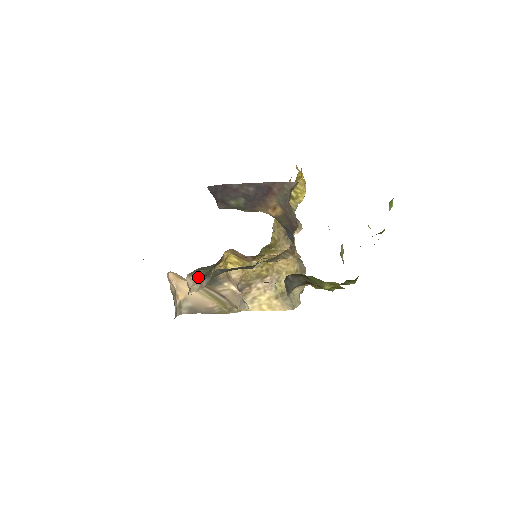
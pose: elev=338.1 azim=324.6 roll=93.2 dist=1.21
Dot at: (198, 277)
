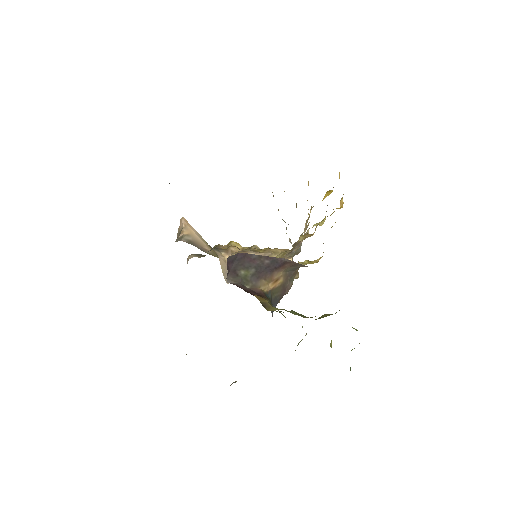
Dot at: (199, 256)
